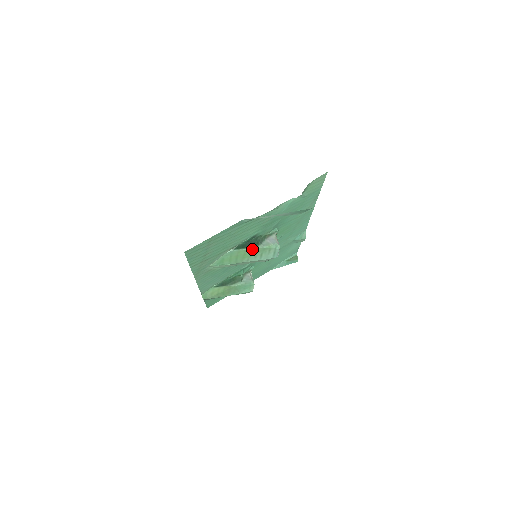
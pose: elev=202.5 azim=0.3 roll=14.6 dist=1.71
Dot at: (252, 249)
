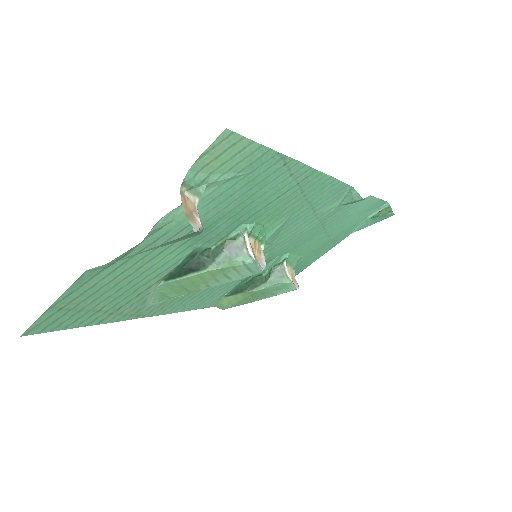
Dot at: (199, 274)
